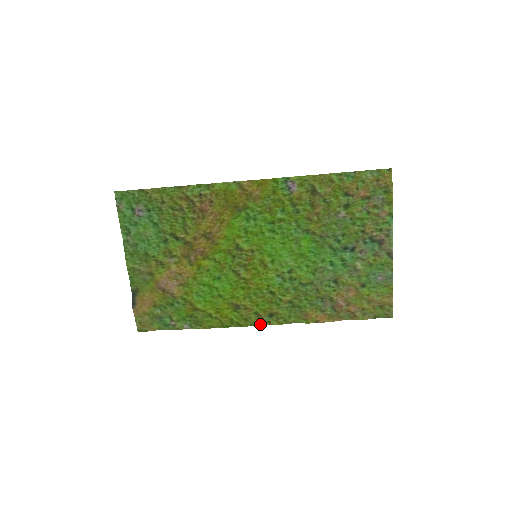
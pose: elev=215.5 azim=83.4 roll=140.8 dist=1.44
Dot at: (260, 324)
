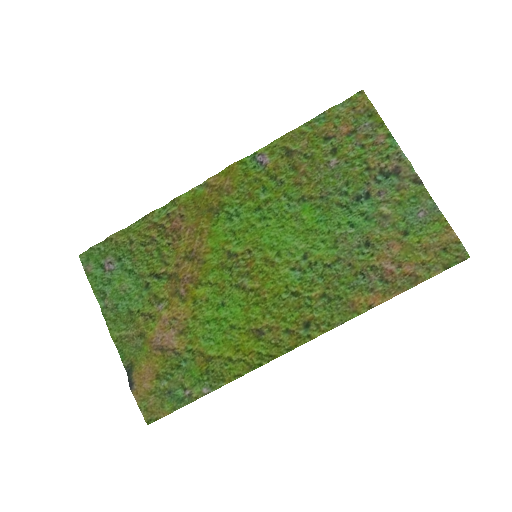
Dot at: (298, 344)
